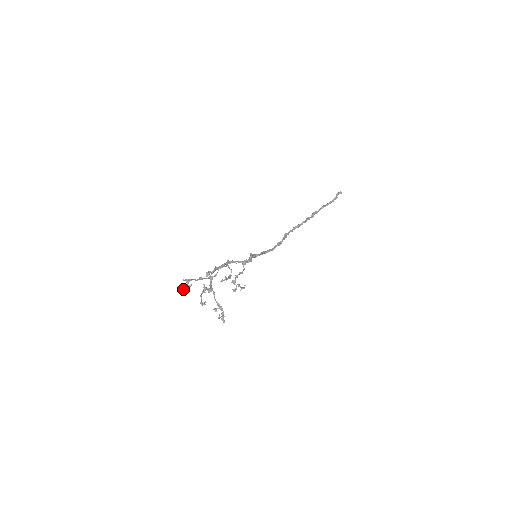
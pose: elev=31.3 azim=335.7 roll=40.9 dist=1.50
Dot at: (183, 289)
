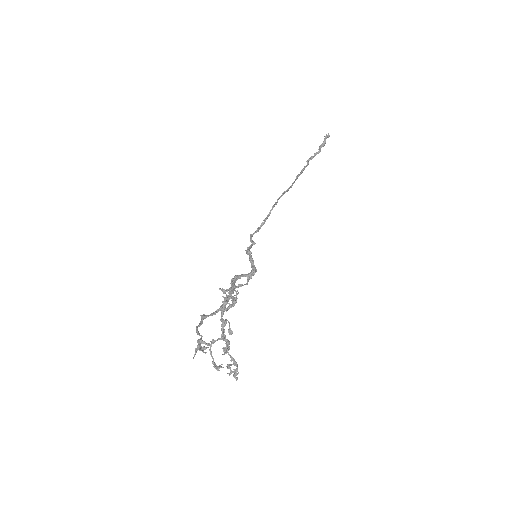
Dot at: (194, 355)
